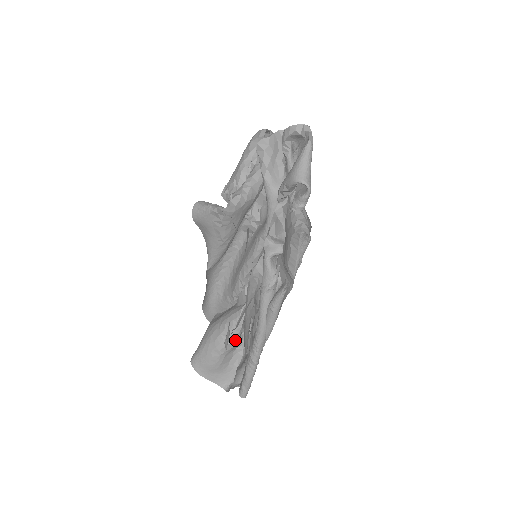
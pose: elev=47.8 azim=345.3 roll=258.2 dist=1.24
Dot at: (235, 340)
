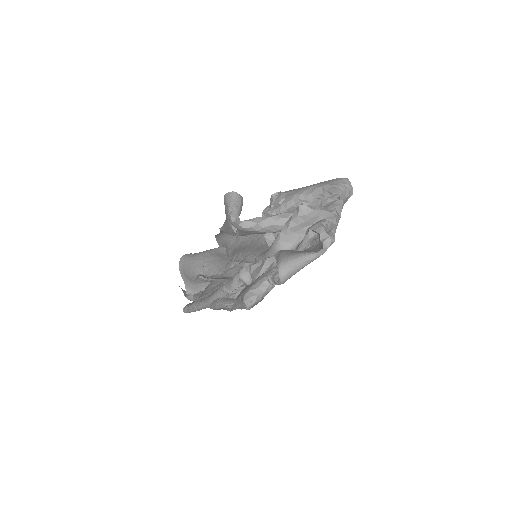
Dot at: (207, 280)
